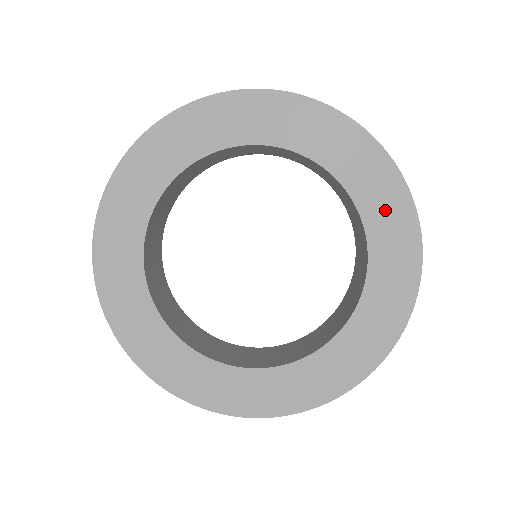
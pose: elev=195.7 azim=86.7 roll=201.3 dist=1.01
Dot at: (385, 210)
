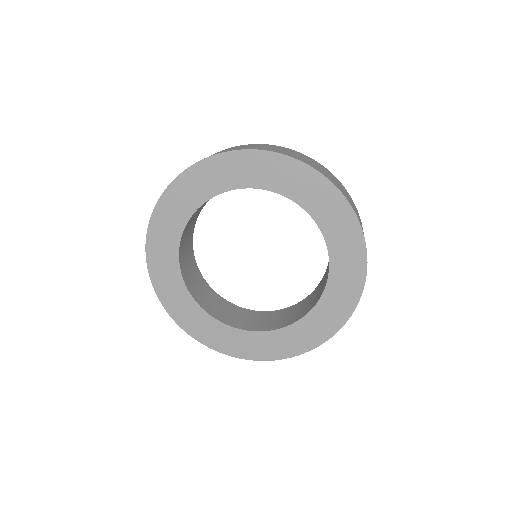
Dot at: (300, 185)
